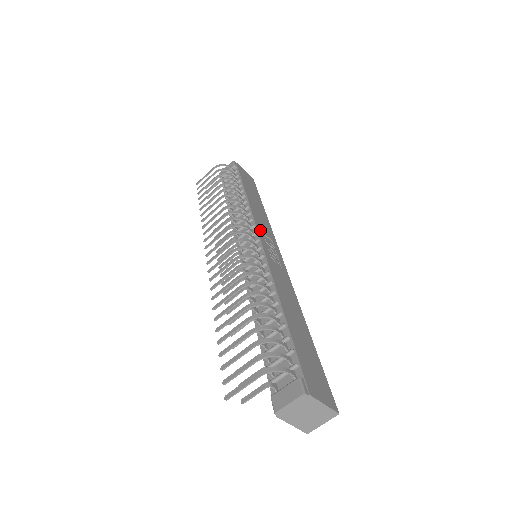
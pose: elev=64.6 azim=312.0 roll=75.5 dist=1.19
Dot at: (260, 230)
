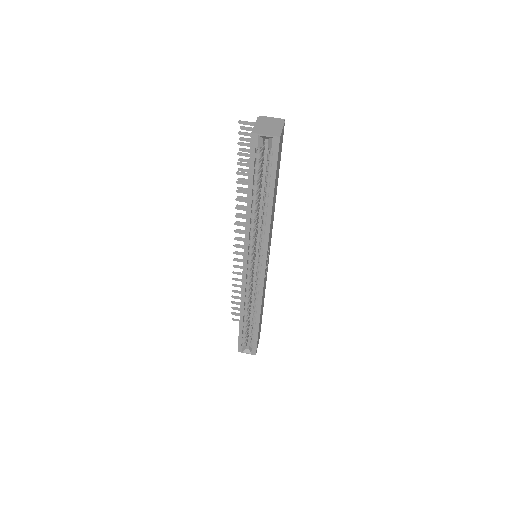
Dot at: occluded
